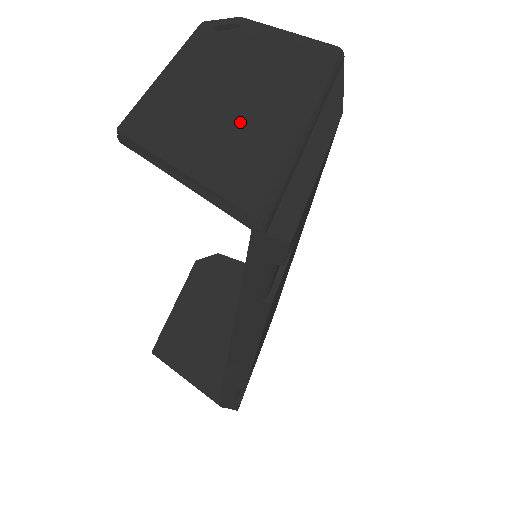
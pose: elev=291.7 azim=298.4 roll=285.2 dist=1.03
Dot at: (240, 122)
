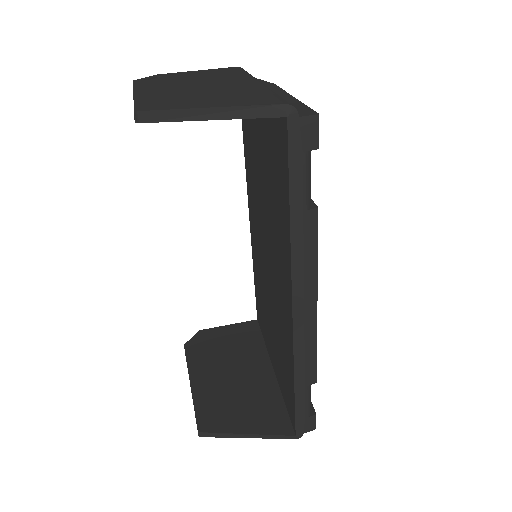
Dot at: (219, 91)
